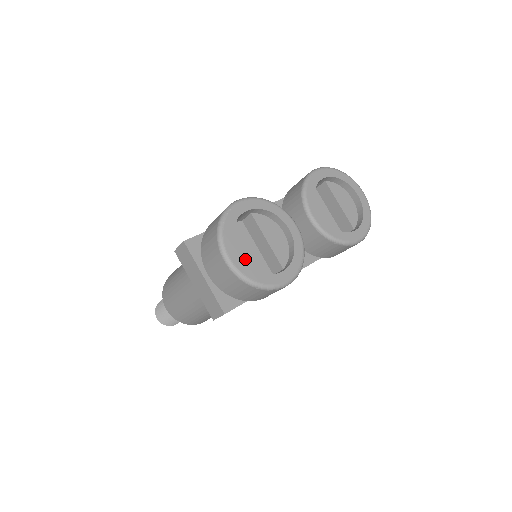
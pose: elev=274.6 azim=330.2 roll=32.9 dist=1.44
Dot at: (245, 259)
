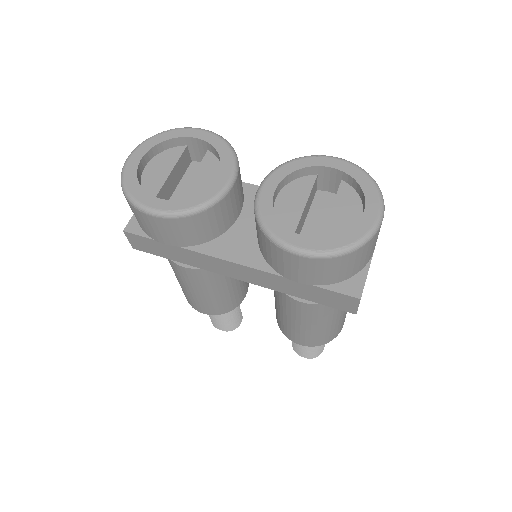
Dot at: (153, 174)
